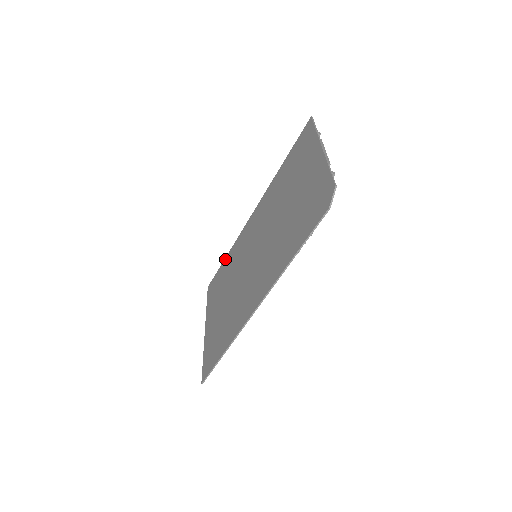
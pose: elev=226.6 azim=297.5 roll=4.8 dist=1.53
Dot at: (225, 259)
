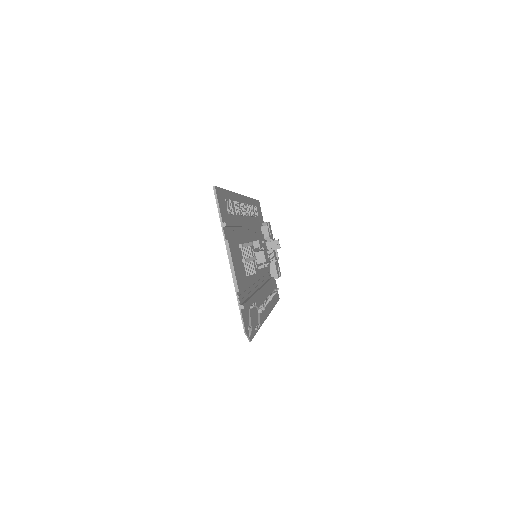
Dot at: occluded
